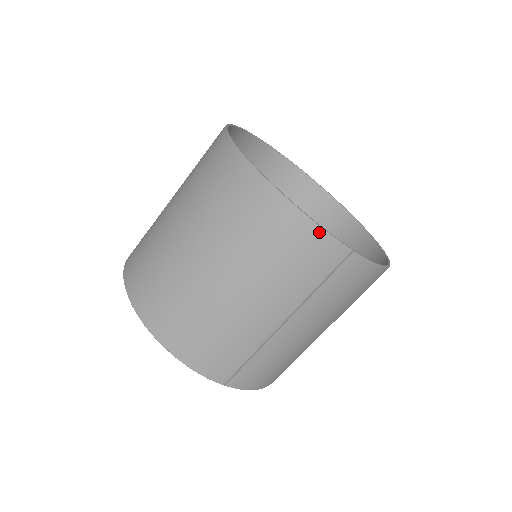
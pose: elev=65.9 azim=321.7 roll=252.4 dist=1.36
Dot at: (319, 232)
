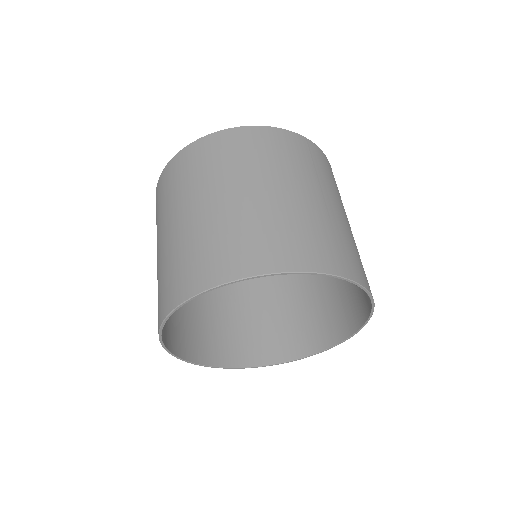
Dot at: (279, 130)
